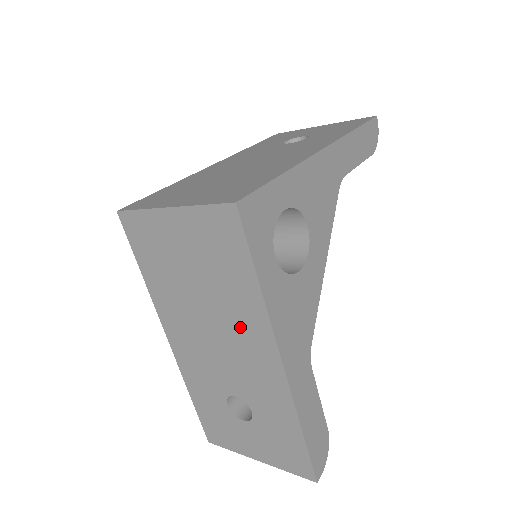
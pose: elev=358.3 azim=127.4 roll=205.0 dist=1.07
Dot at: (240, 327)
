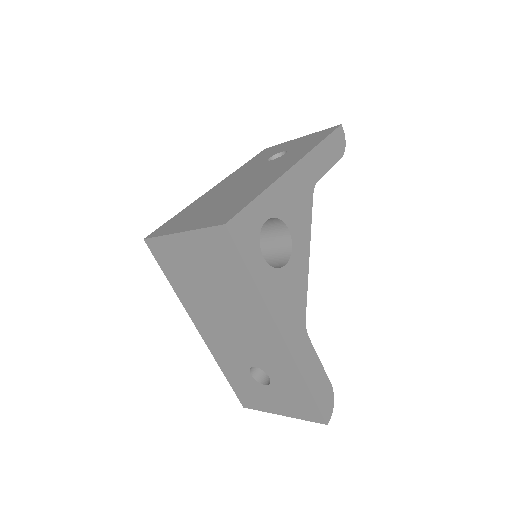
Dot at: (247, 313)
